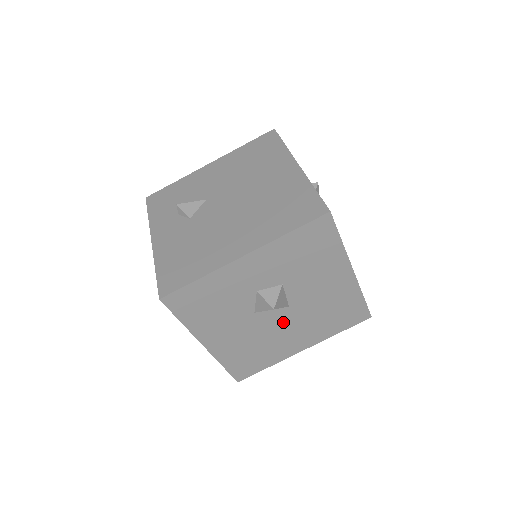
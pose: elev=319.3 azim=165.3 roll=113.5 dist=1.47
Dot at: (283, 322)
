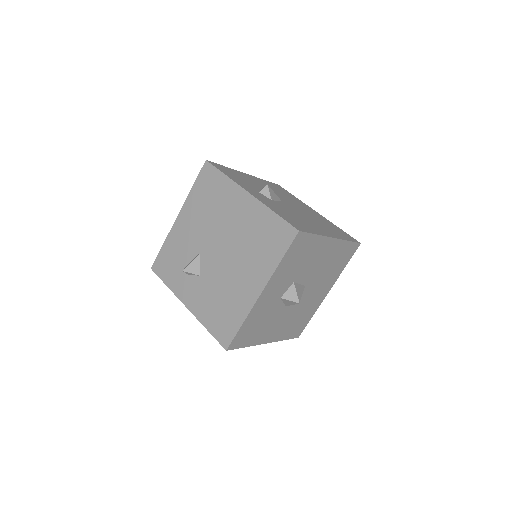
Dot at: (306, 294)
